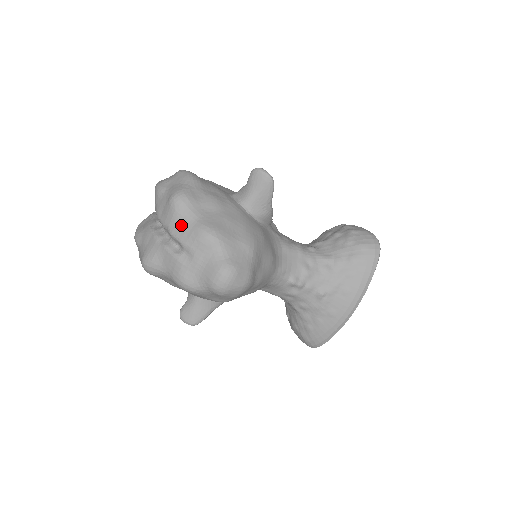
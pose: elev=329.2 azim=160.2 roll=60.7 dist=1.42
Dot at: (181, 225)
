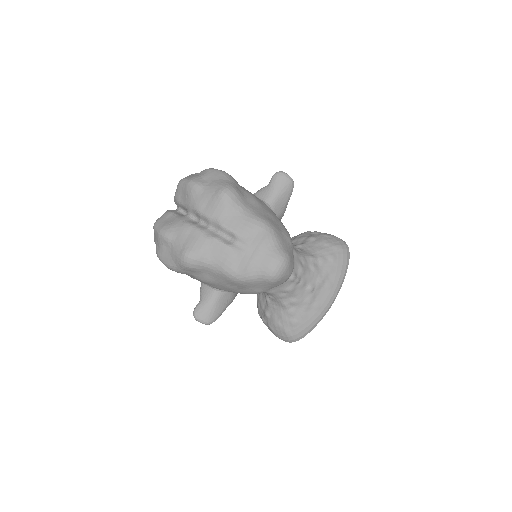
Dot at: (234, 217)
